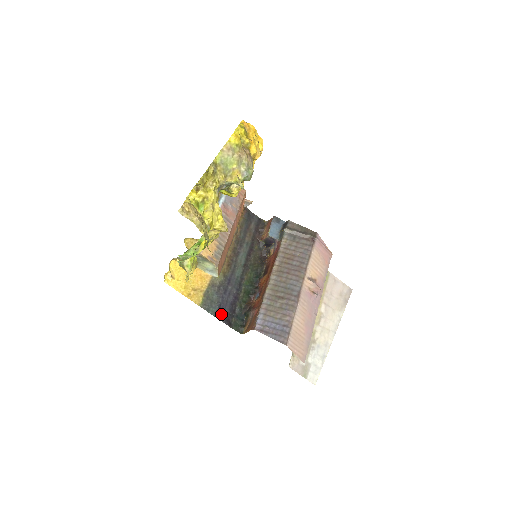
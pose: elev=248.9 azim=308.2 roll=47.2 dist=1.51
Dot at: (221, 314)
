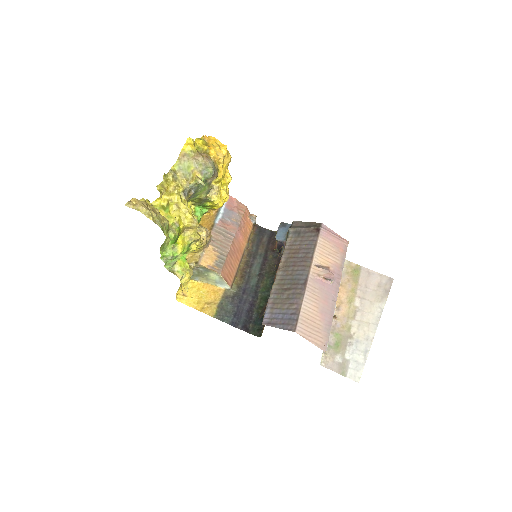
Dot at: (237, 322)
